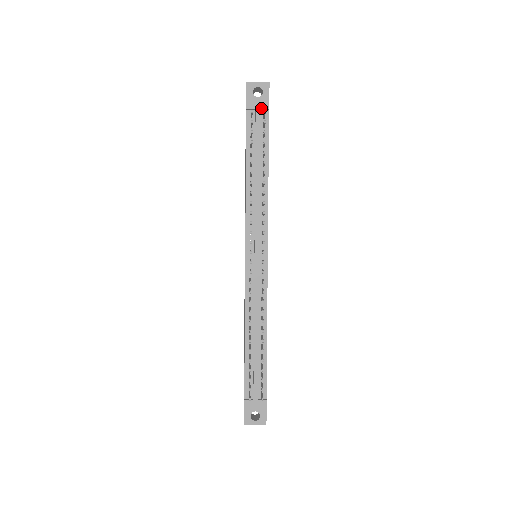
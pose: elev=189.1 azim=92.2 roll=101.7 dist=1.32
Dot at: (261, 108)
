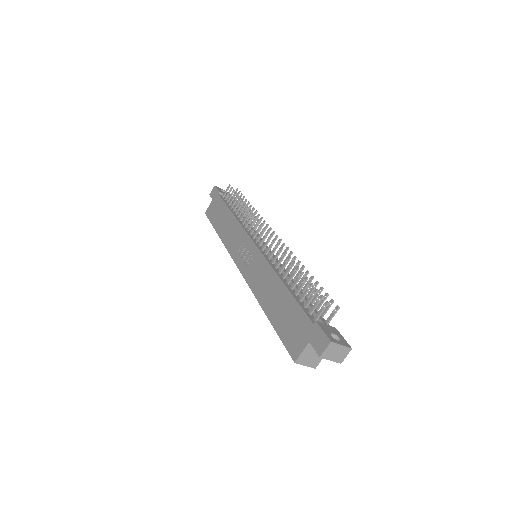
Dot at: (228, 196)
